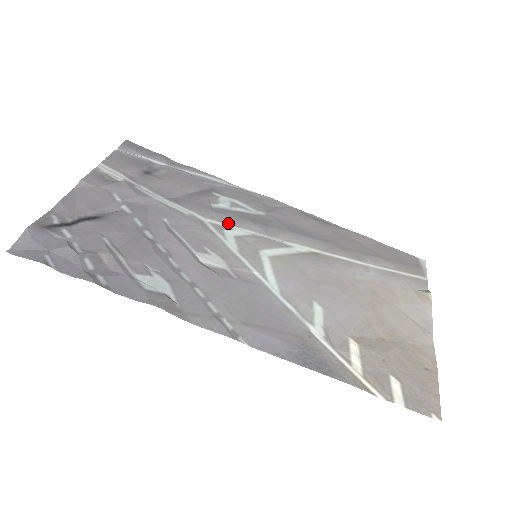
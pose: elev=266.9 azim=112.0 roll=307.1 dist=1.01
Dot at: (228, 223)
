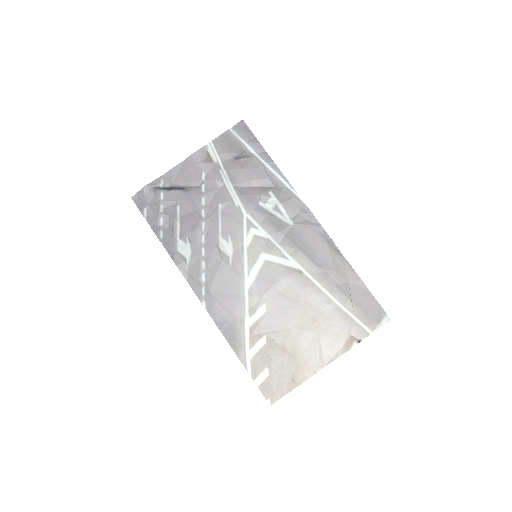
Dot at: (259, 222)
